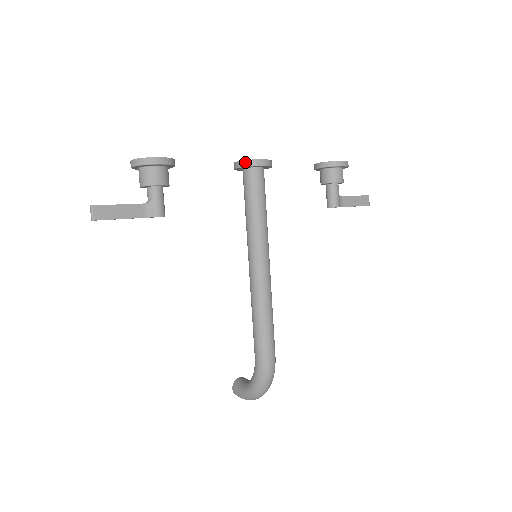
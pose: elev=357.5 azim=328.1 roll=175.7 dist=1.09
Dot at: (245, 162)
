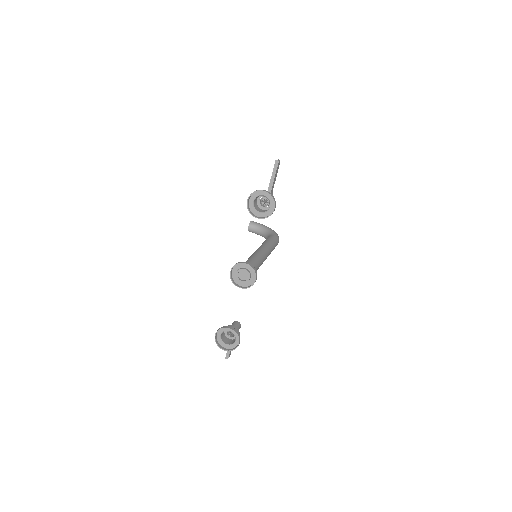
Dot at: occluded
